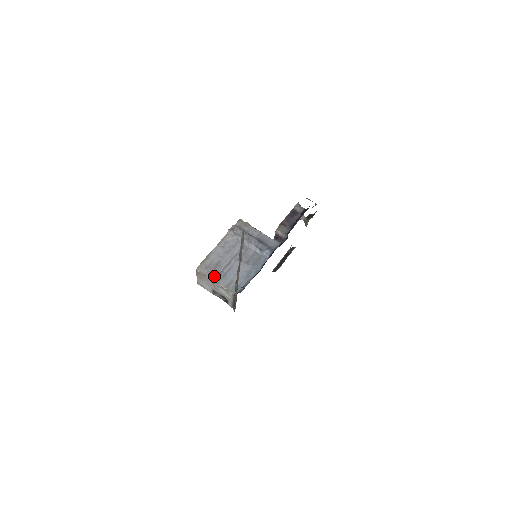
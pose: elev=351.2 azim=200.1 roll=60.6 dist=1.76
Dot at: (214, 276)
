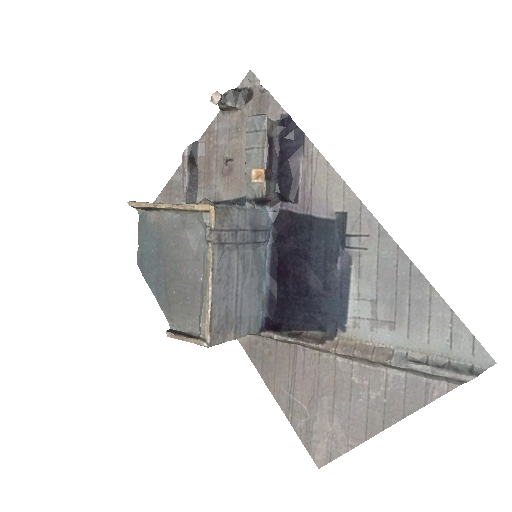
Dot at: (231, 333)
